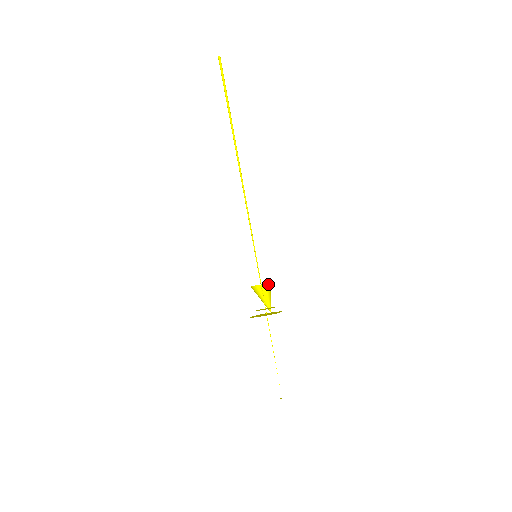
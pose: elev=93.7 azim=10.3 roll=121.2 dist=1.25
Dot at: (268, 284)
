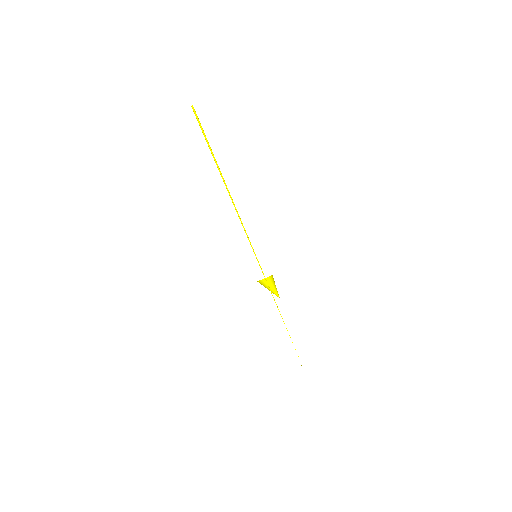
Dot at: (272, 276)
